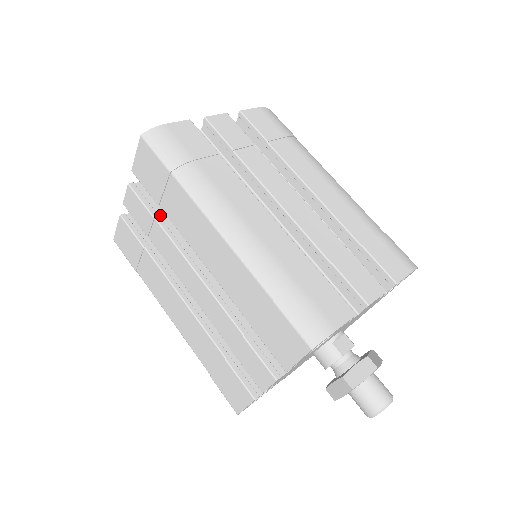
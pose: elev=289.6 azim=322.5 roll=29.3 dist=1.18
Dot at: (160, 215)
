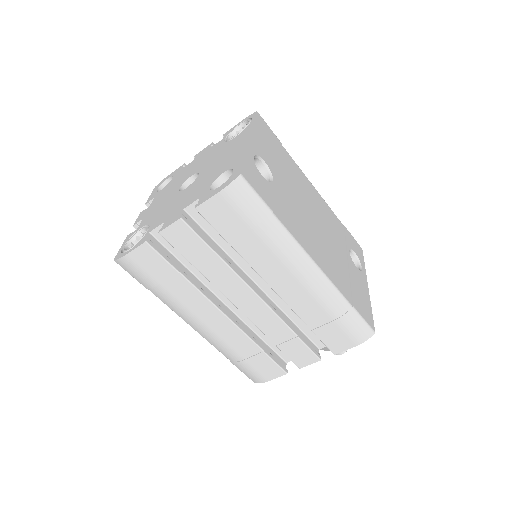
Dot at: occluded
